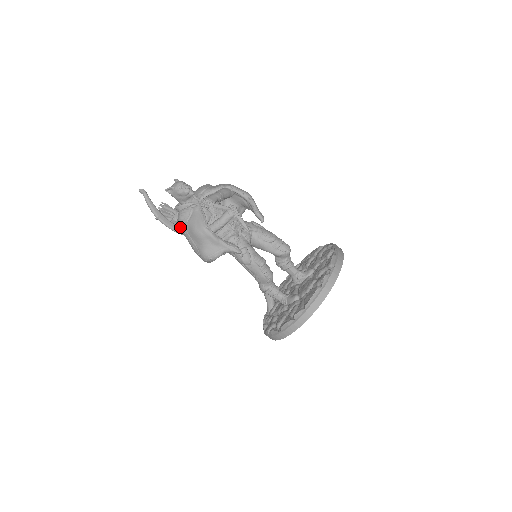
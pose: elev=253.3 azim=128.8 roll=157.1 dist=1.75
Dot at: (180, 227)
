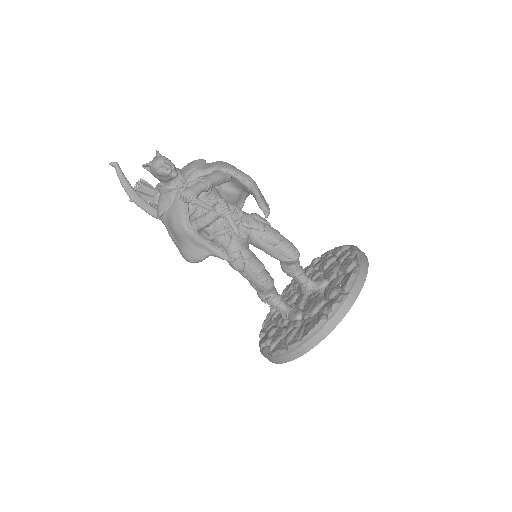
Dot at: (158, 216)
